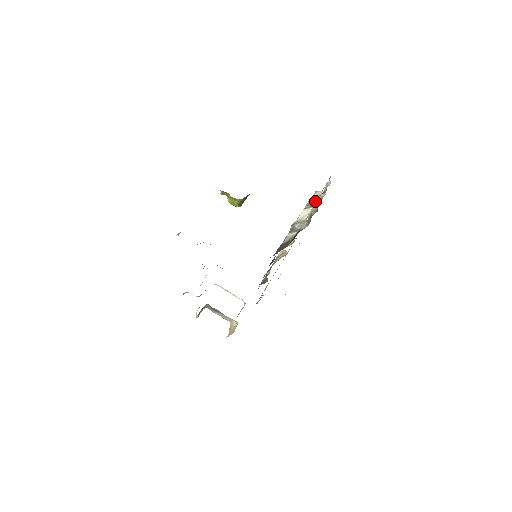
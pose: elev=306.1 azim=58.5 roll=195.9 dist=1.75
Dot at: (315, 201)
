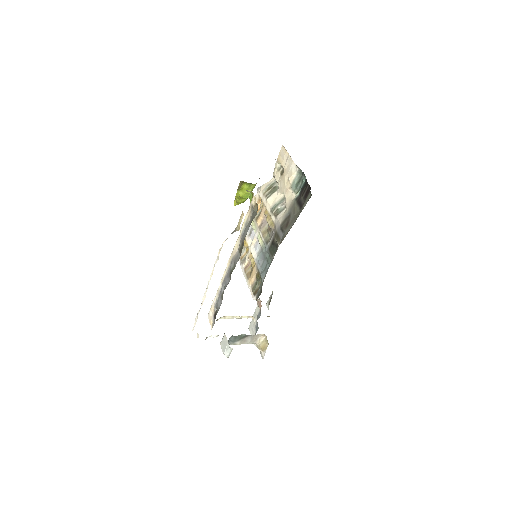
Dot at: (271, 188)
